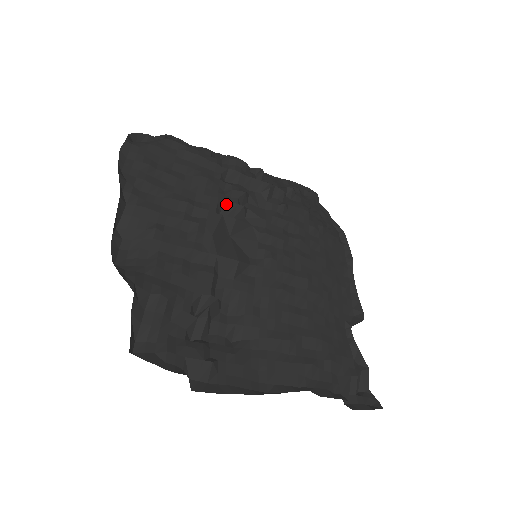
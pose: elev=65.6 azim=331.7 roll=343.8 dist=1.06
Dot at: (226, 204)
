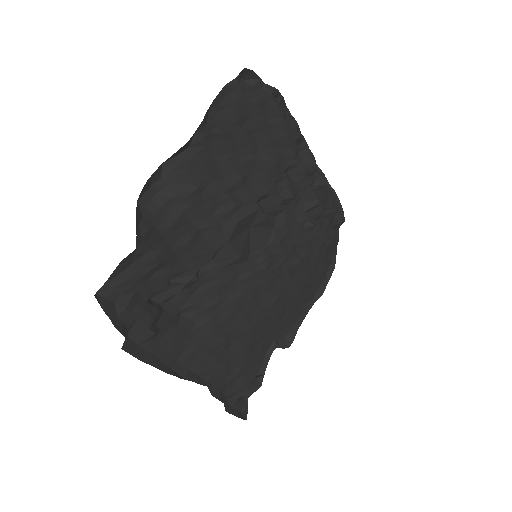
Dot at: (271, 198)
